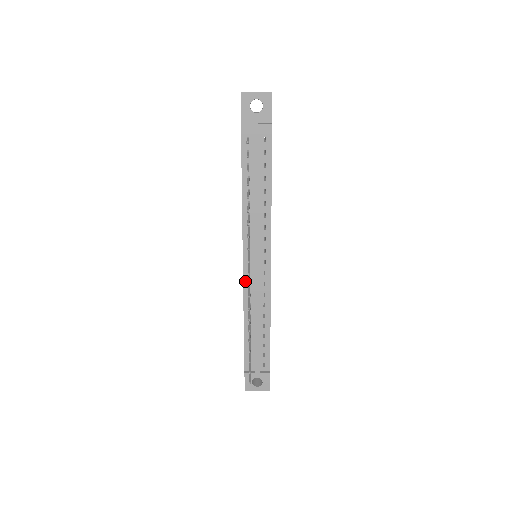
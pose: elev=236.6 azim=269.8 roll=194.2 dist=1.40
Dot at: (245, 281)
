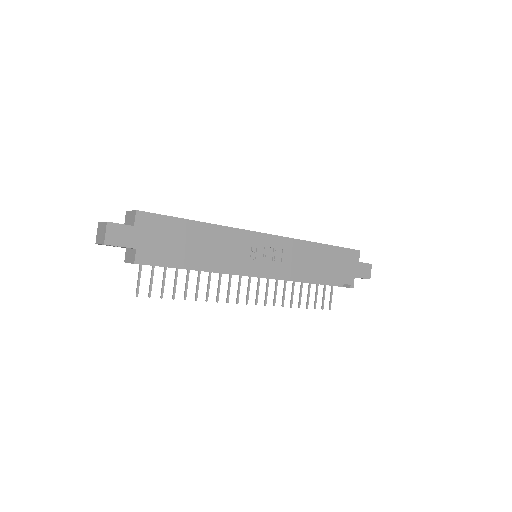
Dot at: occluded
